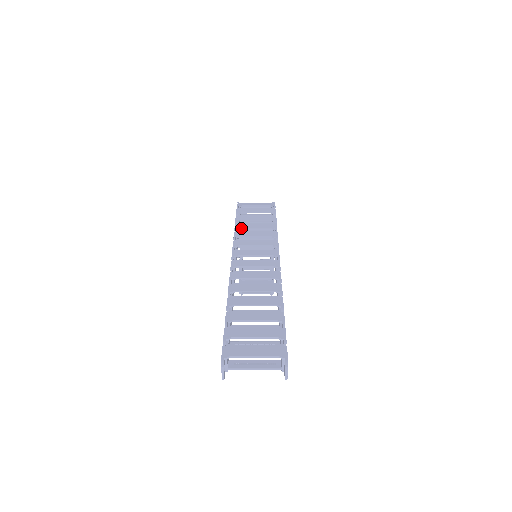
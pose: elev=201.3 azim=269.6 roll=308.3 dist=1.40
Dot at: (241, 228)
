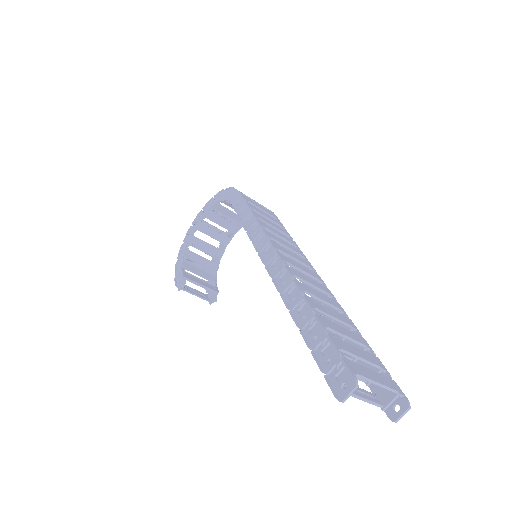
Dot at: (259, 218)
